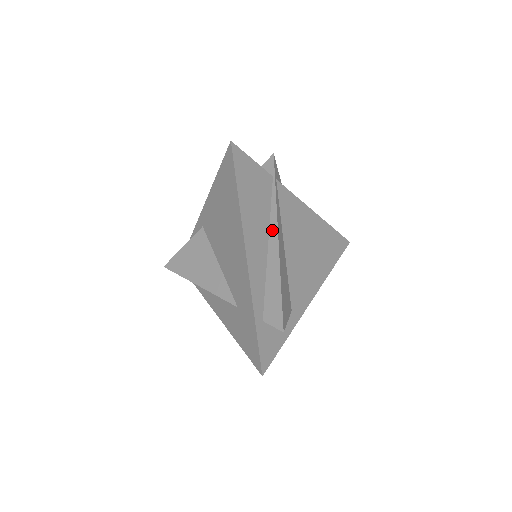
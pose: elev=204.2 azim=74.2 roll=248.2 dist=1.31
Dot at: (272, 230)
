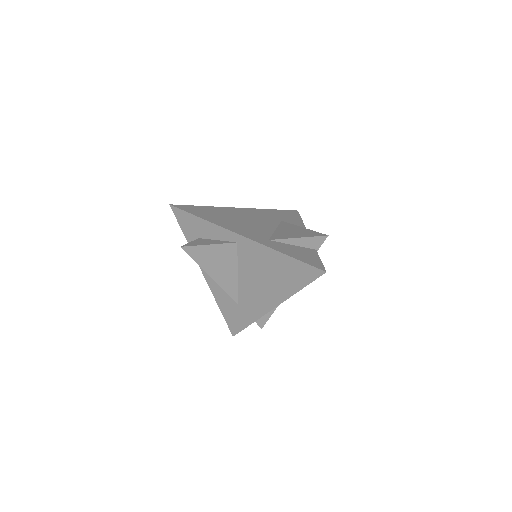
Dot at: occluded
